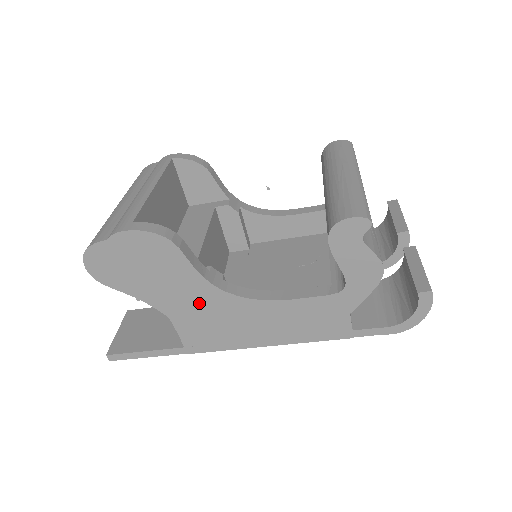
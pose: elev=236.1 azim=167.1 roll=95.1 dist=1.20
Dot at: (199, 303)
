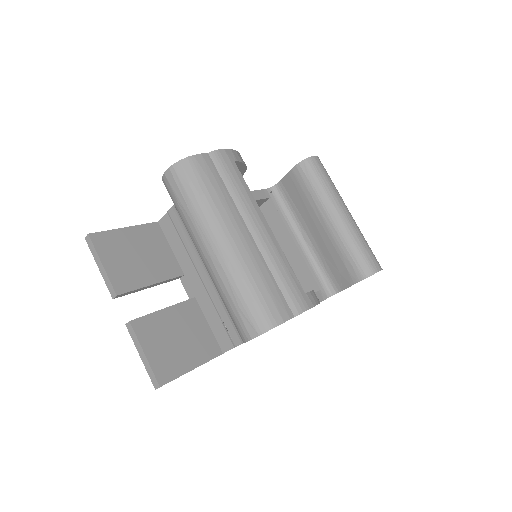
Dot at: occluded
